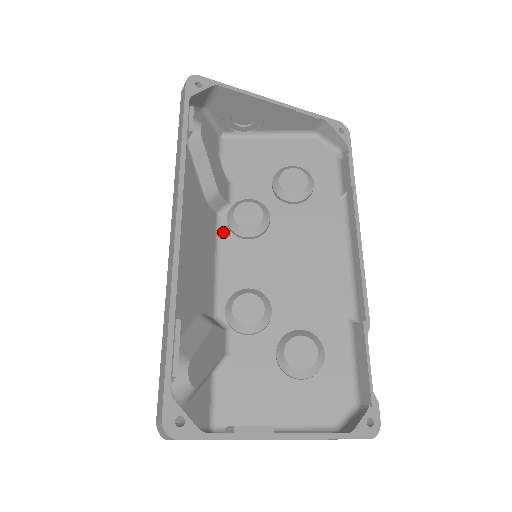
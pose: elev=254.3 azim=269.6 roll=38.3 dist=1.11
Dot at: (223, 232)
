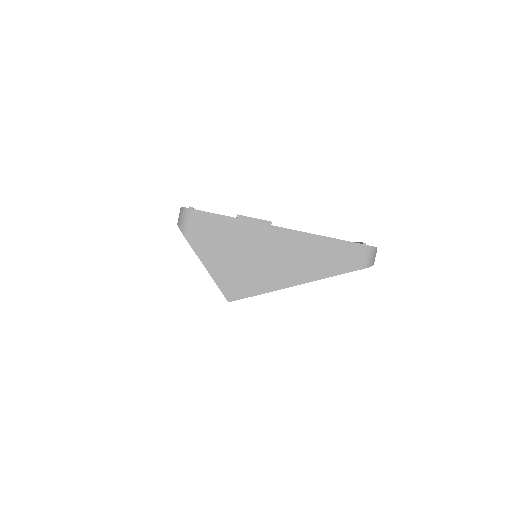
Dot at: occluded
